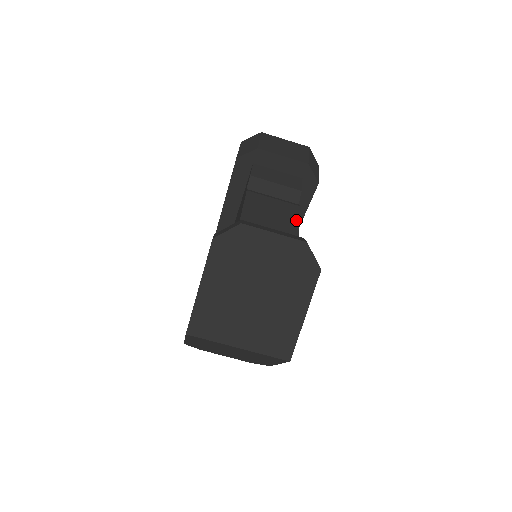
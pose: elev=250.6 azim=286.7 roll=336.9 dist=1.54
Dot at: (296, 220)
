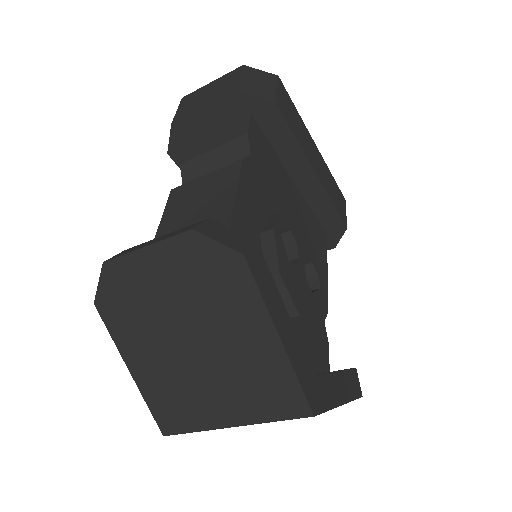
Dot at: (232, 186)
